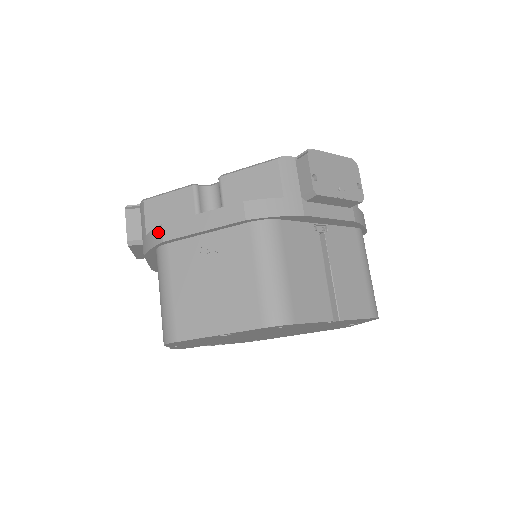
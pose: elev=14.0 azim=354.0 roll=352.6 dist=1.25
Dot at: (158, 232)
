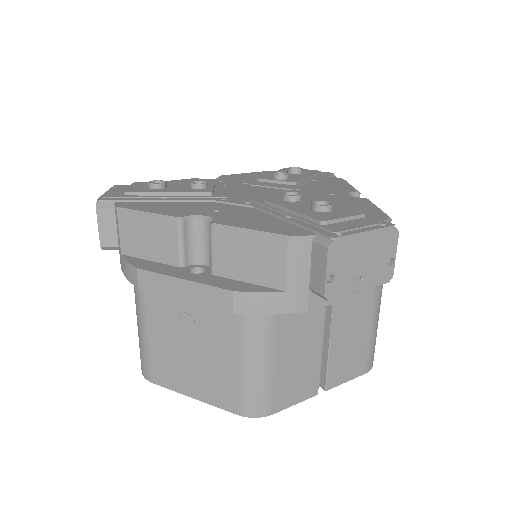
Dot at: (132, 272)
